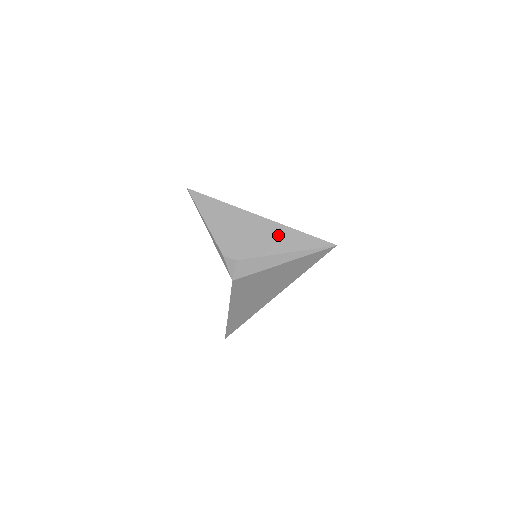
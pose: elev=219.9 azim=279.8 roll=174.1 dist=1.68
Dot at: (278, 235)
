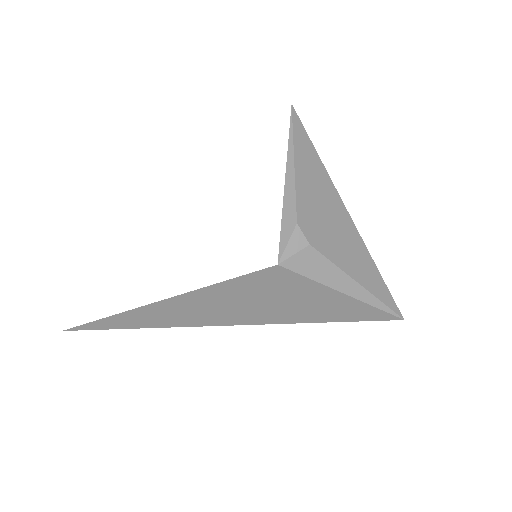
Dot at: (361, 257)
